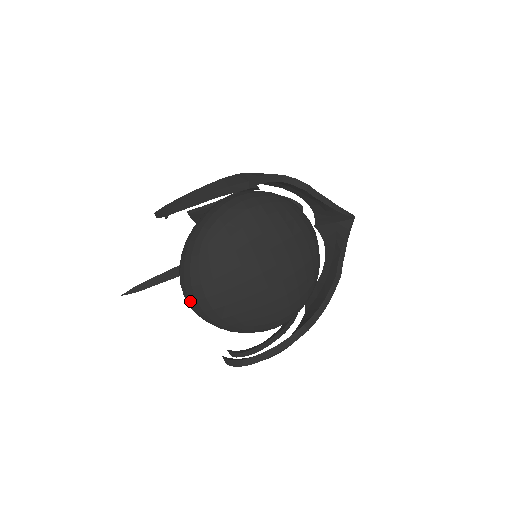
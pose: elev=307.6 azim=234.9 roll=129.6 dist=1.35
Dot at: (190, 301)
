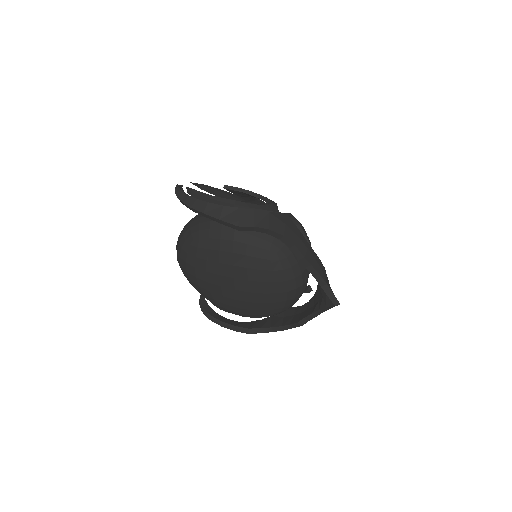
Dot at: occluded
